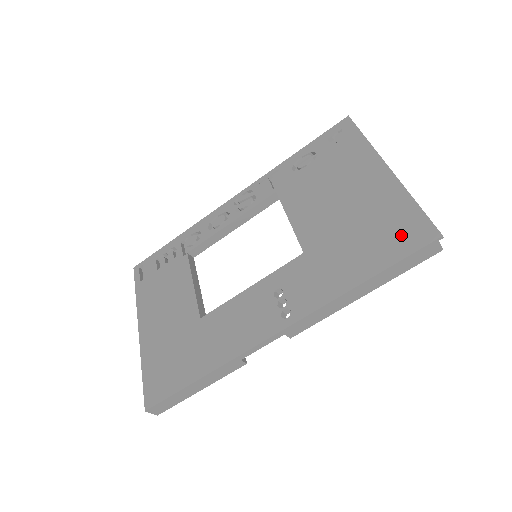
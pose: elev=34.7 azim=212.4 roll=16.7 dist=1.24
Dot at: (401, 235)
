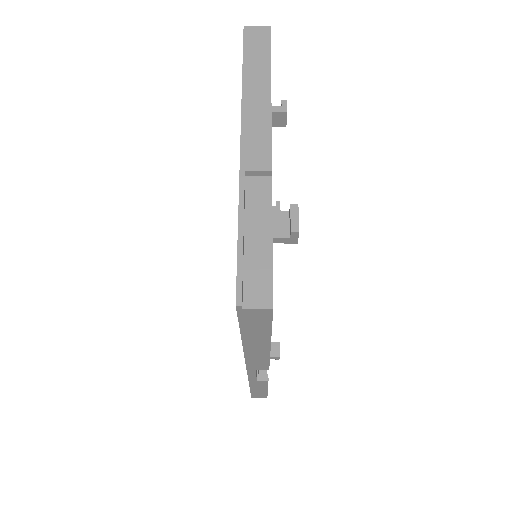
Dot at: occluded
